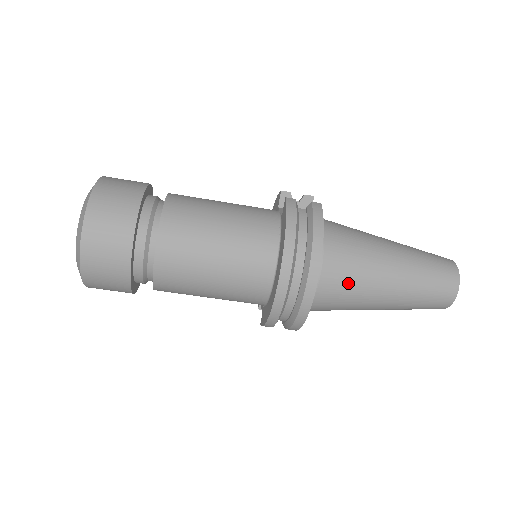
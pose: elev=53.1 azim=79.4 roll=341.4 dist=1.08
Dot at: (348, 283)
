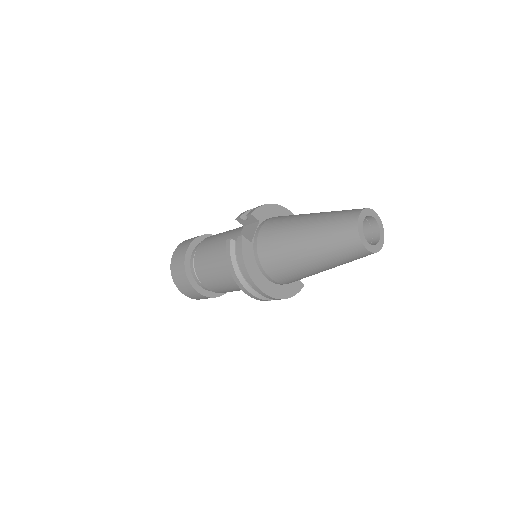
Dot at: (287, 274)
